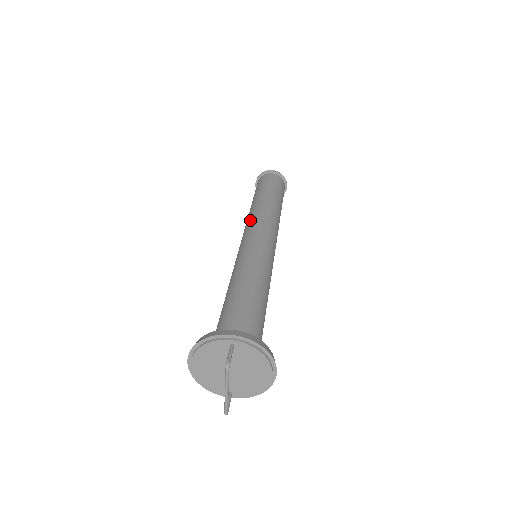
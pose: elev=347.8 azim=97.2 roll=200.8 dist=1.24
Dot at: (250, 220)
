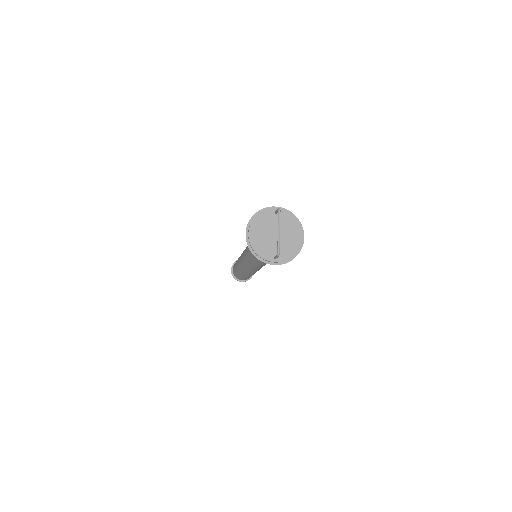
Dot at: occluded
